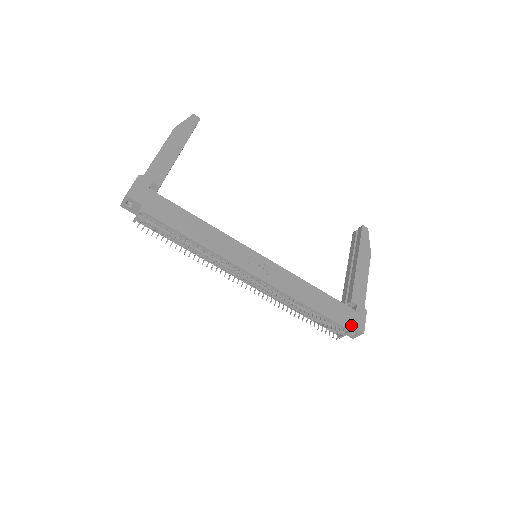
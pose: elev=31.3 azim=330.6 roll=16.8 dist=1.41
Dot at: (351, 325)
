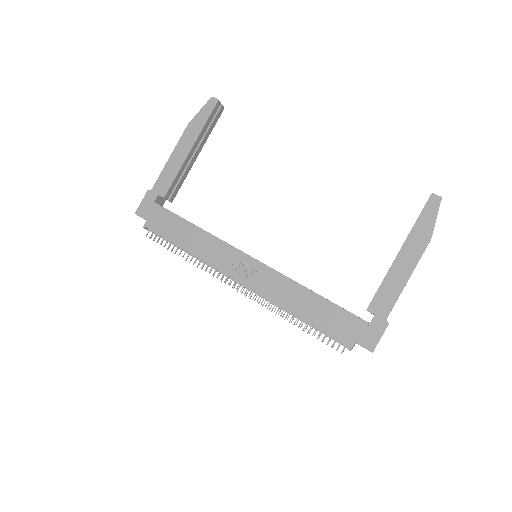
Dot at: (354, 341)
